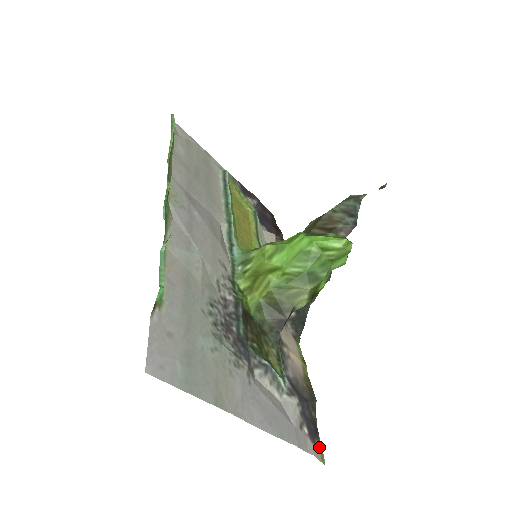
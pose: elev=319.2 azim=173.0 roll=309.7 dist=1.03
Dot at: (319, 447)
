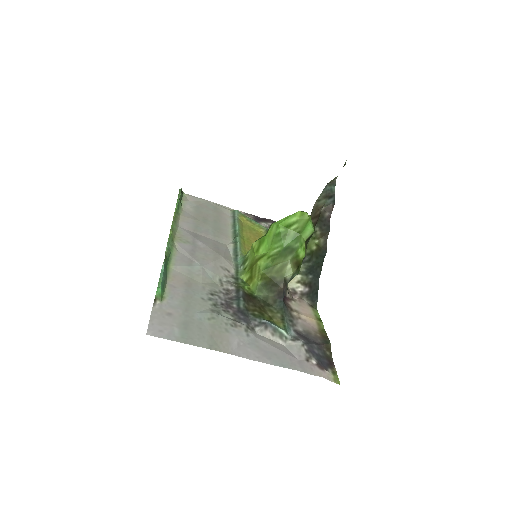
Dot at: (333, 373)
